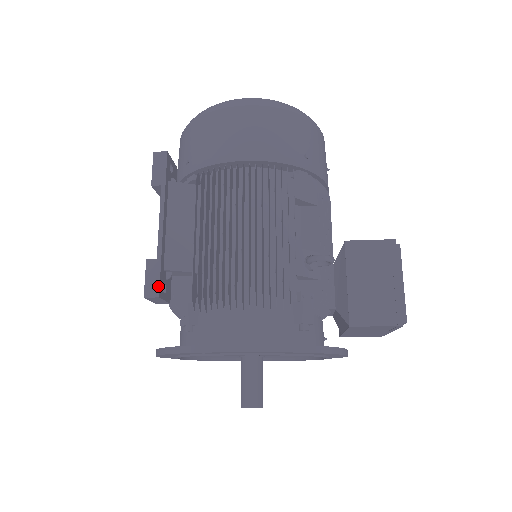
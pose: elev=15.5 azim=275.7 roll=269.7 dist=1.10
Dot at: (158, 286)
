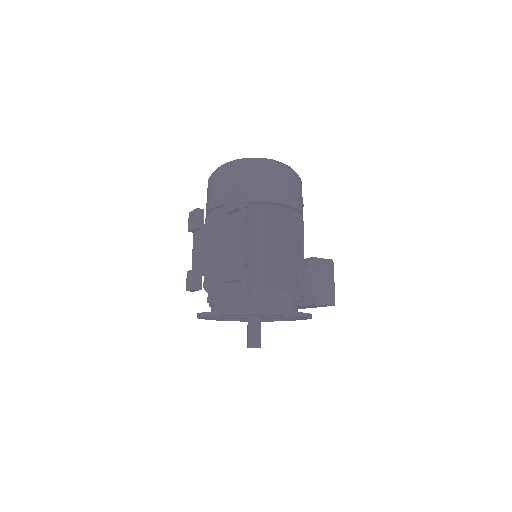
Dot at: (243, 274)
